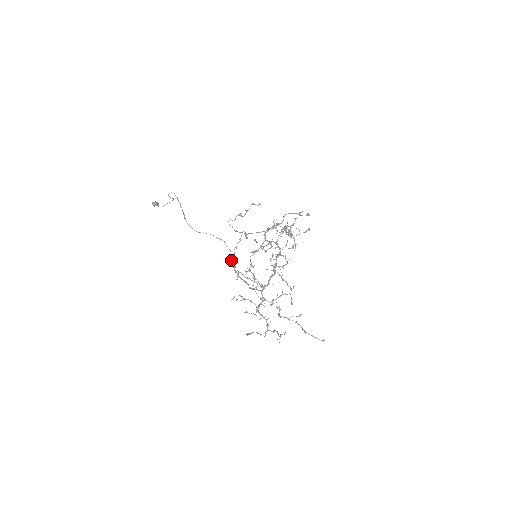
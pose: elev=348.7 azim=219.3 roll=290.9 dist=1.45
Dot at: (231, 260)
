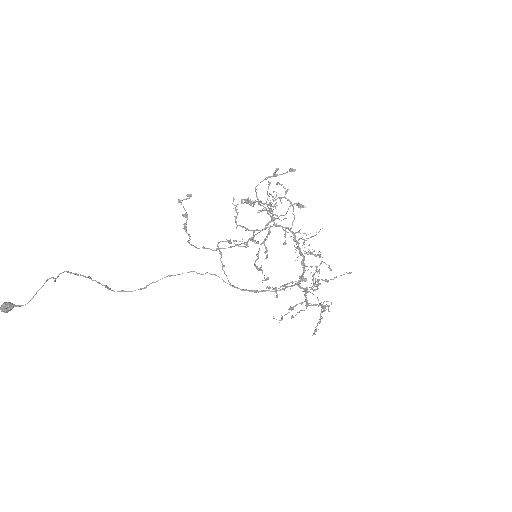
Dot at: occluded
